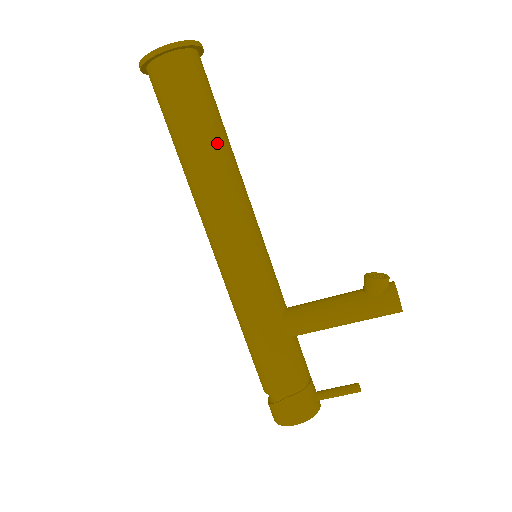
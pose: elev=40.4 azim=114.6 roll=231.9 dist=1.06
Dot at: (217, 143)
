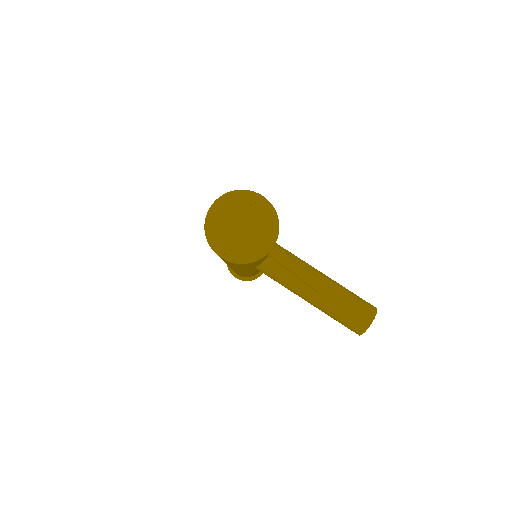
Dot at: occluded
